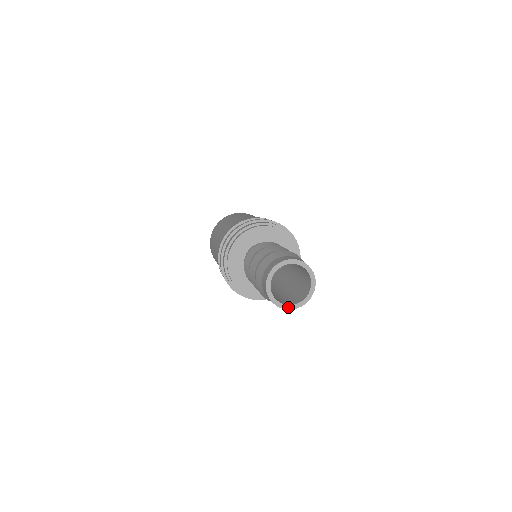
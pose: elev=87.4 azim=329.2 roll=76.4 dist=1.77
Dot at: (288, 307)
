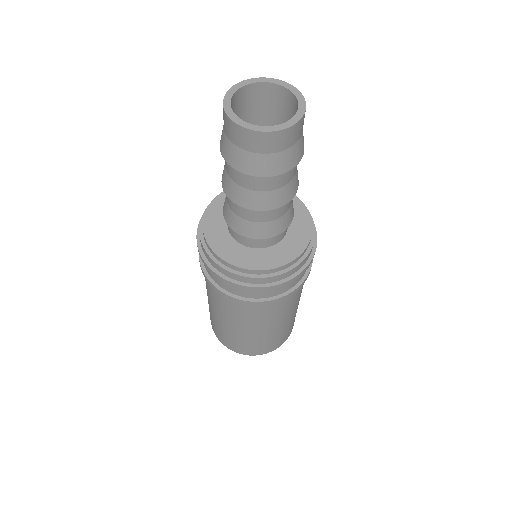
Dot at: (284, 126)
